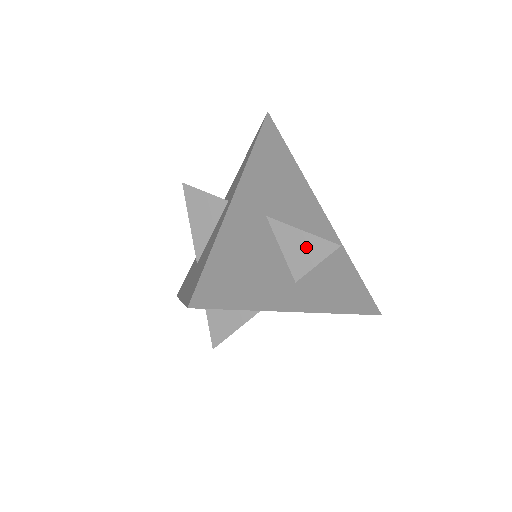
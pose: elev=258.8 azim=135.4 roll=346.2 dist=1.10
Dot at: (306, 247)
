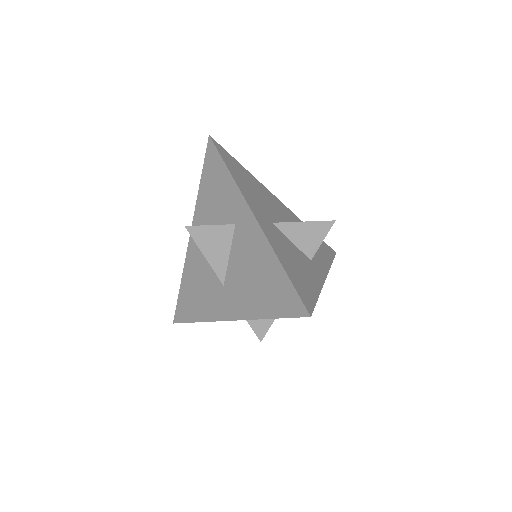
Dot at: (311, 232)
